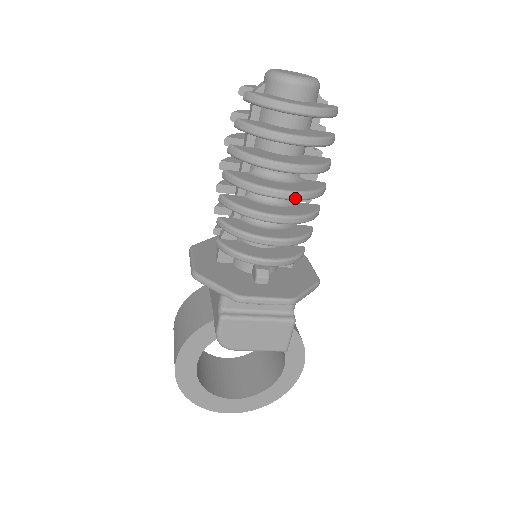
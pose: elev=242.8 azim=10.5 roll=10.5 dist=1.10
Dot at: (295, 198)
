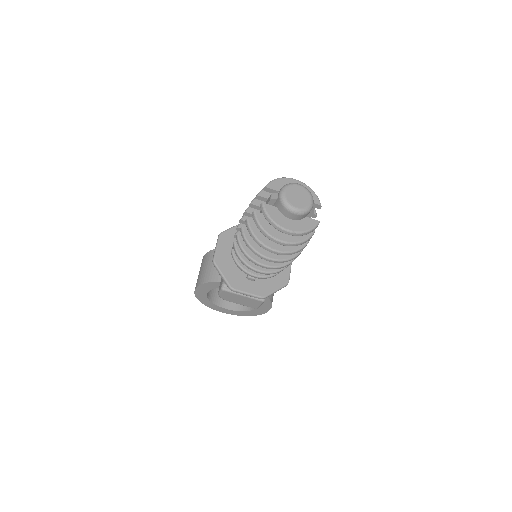
Dot at: (275, 262)
